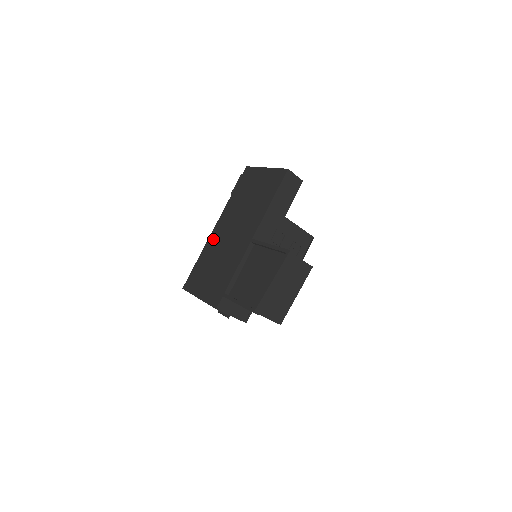
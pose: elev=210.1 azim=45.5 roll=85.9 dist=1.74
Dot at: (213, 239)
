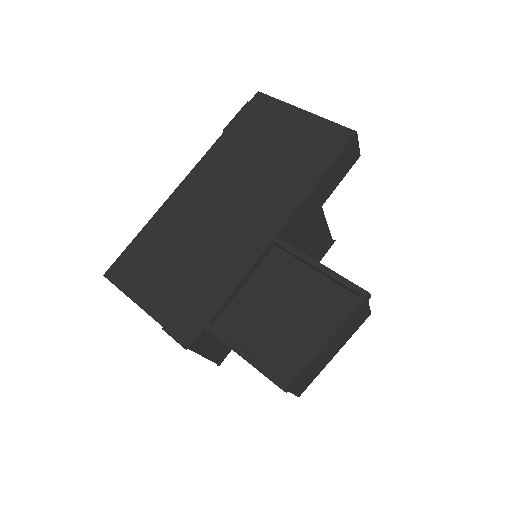
Dot at: (180, 202)
